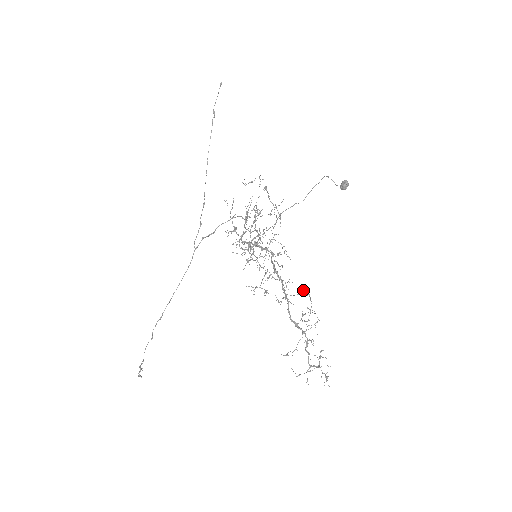
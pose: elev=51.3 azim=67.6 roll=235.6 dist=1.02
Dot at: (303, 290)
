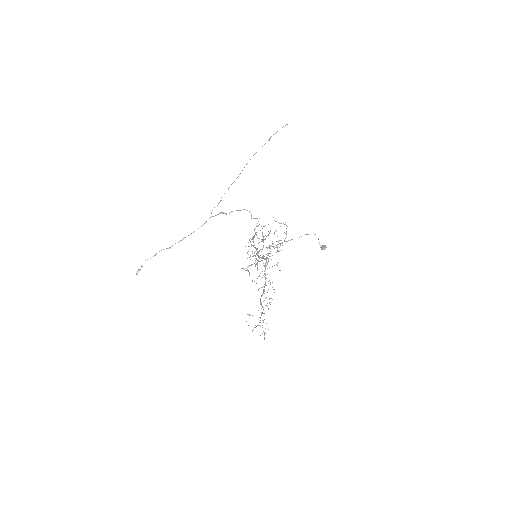
Dot at: occluded
